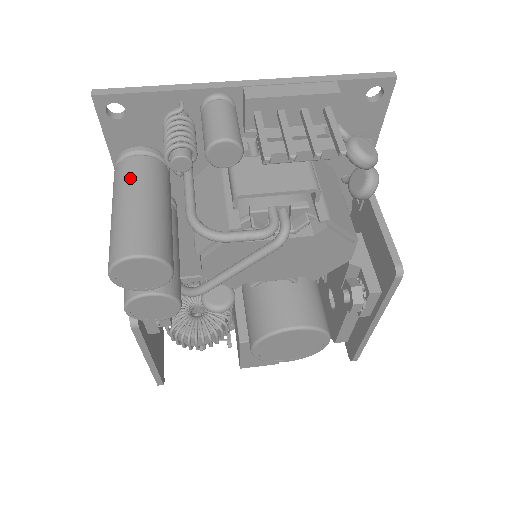
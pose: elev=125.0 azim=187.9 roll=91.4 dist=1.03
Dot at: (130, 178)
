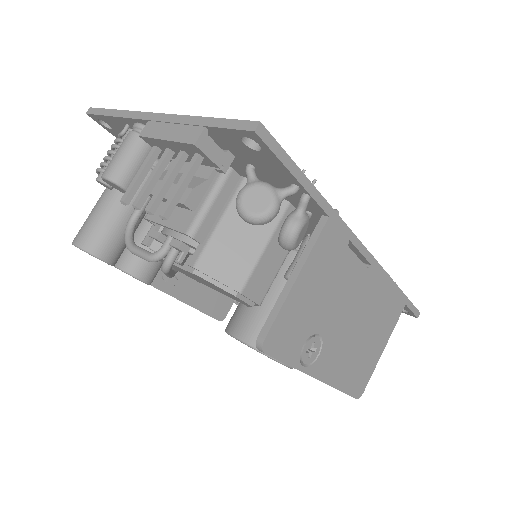
Dot at: occluded
